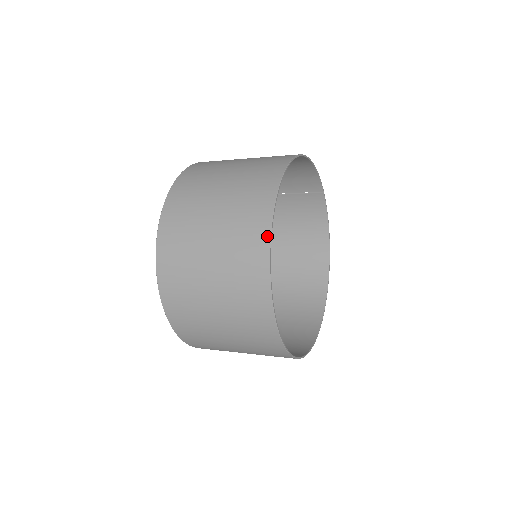
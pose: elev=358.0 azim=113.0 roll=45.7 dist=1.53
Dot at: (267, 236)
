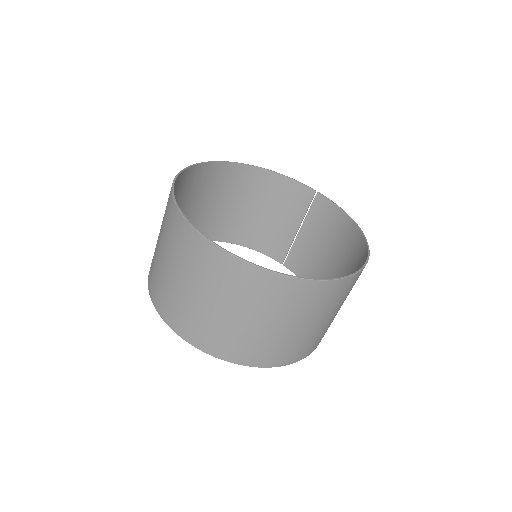
Dot at: occluded
